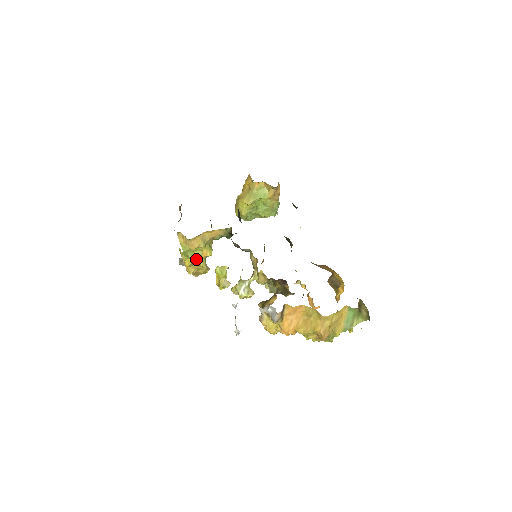
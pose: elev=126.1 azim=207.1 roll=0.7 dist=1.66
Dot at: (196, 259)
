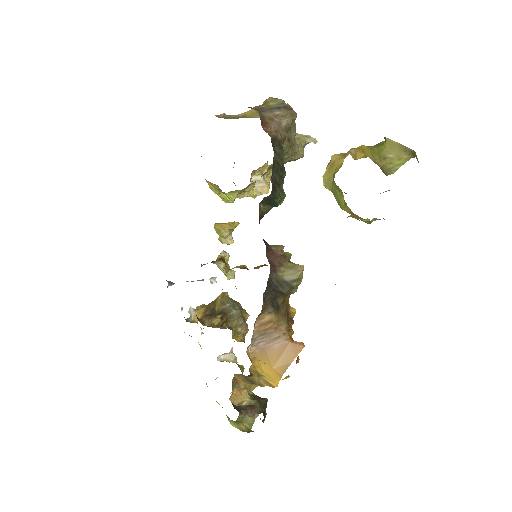
Dot at: occluded
